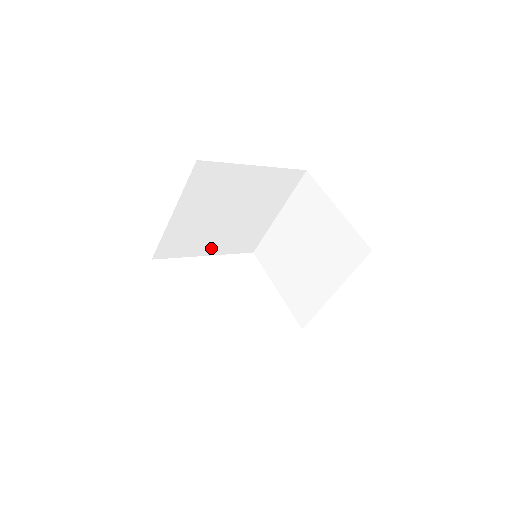
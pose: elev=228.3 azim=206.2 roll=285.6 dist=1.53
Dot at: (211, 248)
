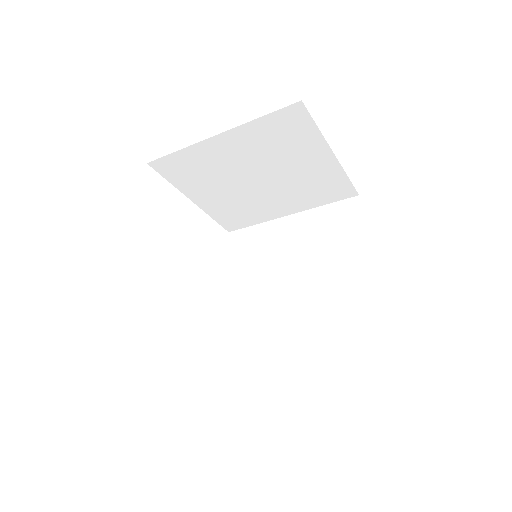
Dot at: occluded
